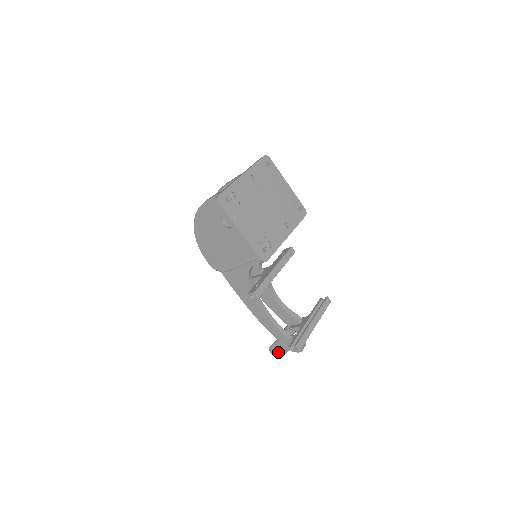
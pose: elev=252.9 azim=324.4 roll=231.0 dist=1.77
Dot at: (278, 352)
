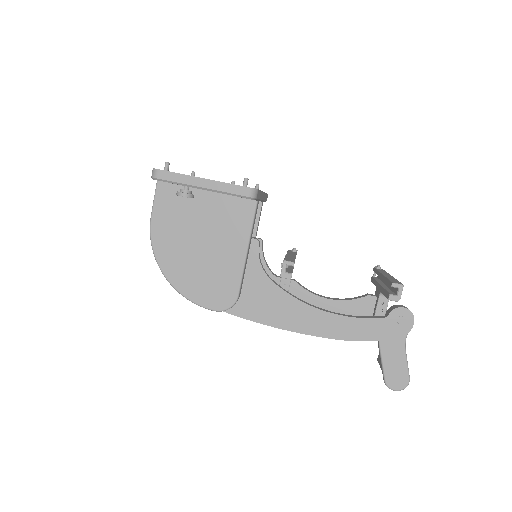
Dot at: (399, 373)
